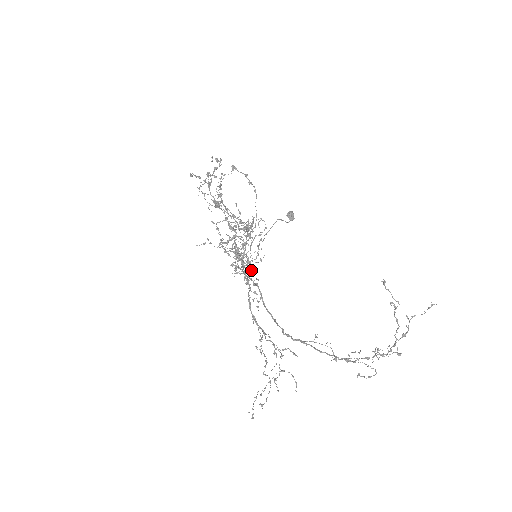
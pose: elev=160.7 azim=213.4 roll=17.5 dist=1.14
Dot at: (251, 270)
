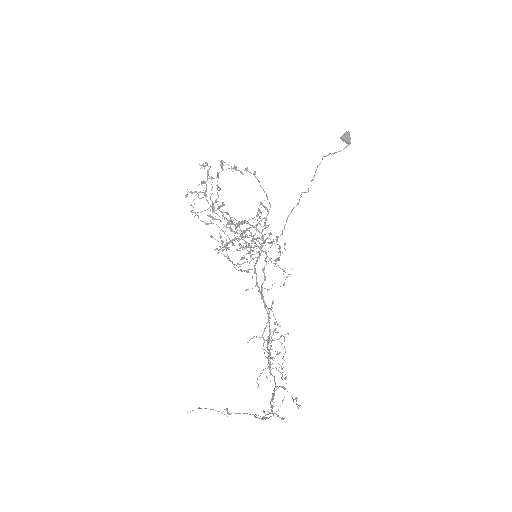
Dot at: (279, 246)
